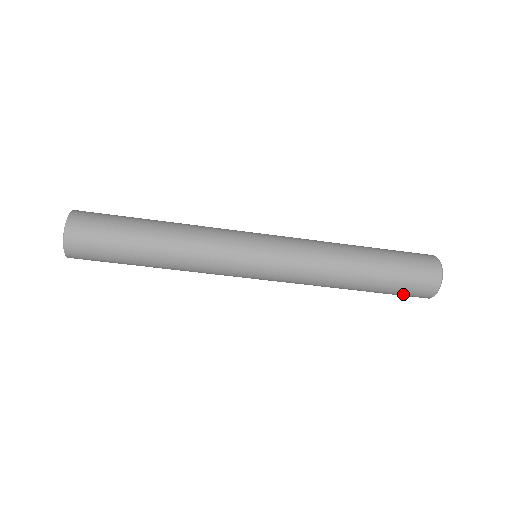
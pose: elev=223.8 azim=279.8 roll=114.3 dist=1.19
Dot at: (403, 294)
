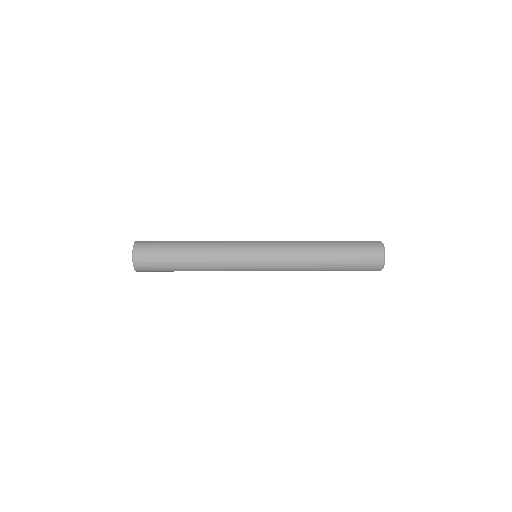
Dot at: occluded
